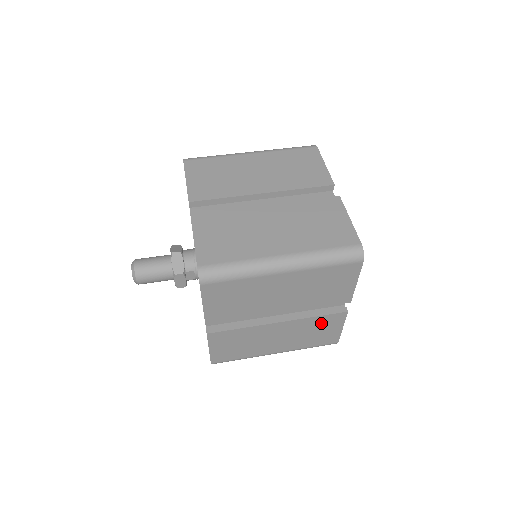
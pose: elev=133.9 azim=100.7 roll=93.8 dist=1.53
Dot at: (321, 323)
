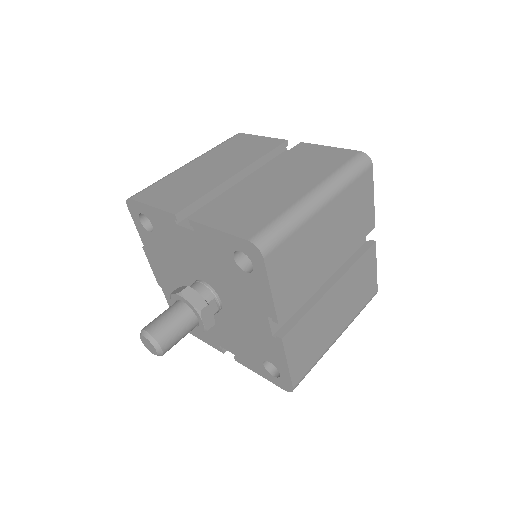
Dot at: (362, 269)
